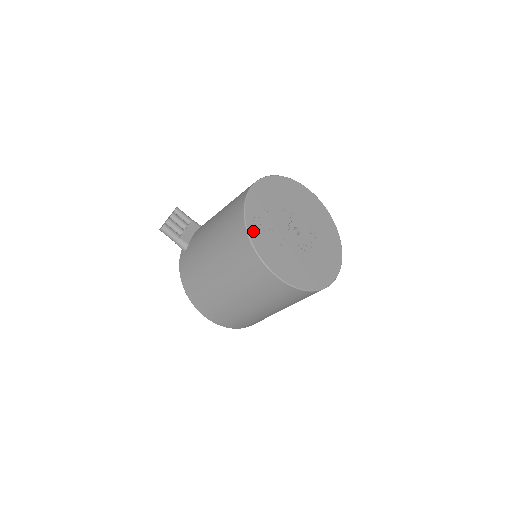
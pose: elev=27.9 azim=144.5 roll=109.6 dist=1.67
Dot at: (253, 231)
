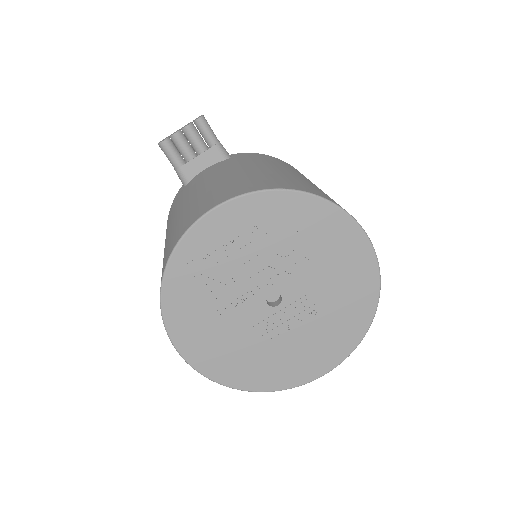
Dot at: (175, 282)
